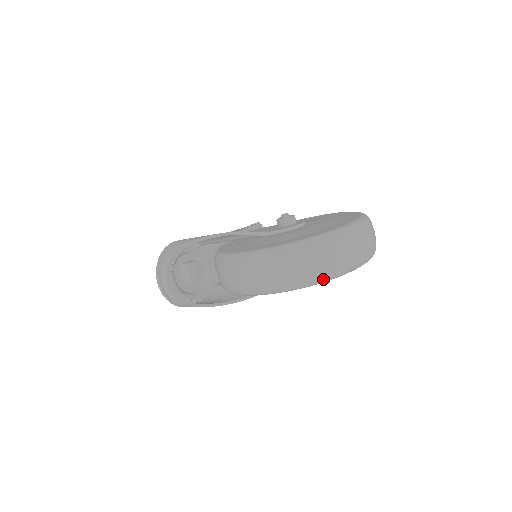
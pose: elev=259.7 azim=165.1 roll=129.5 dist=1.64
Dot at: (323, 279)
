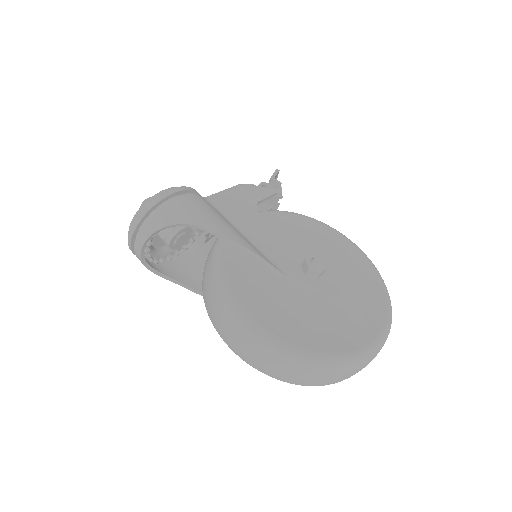
Dot at: occluded
